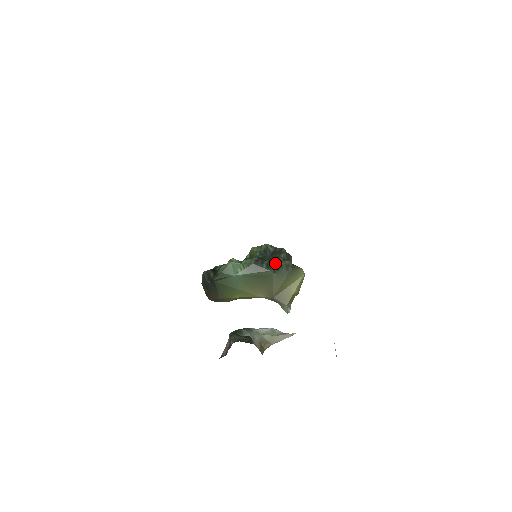
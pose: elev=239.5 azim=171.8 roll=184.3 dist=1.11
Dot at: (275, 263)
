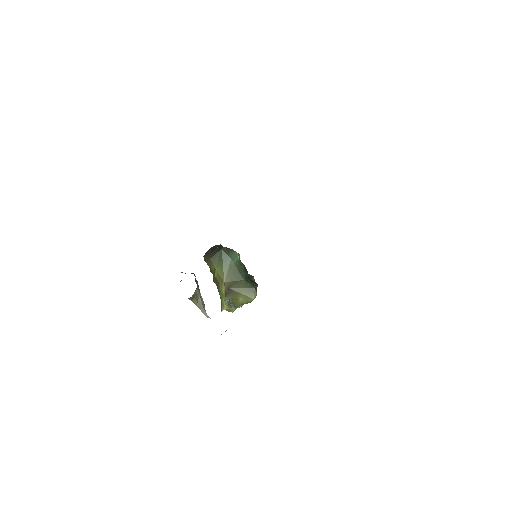
Dot at: (250, 280)
